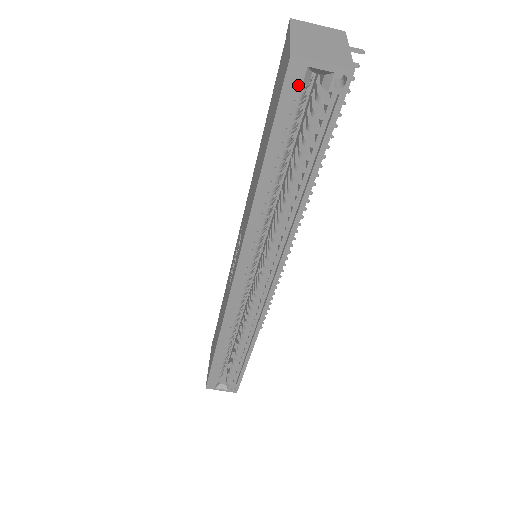
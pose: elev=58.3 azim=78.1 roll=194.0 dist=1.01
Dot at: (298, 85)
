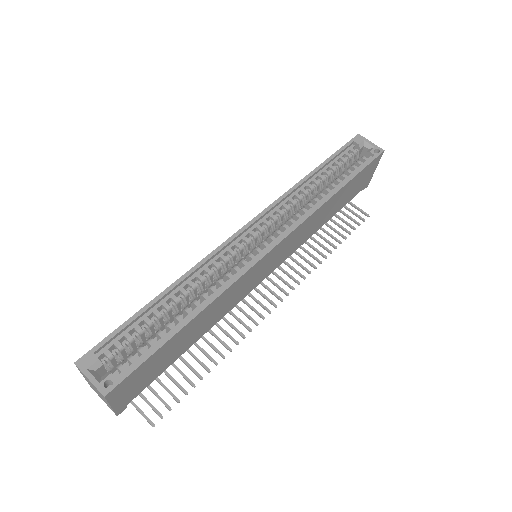
Dot at: (354, 150)
